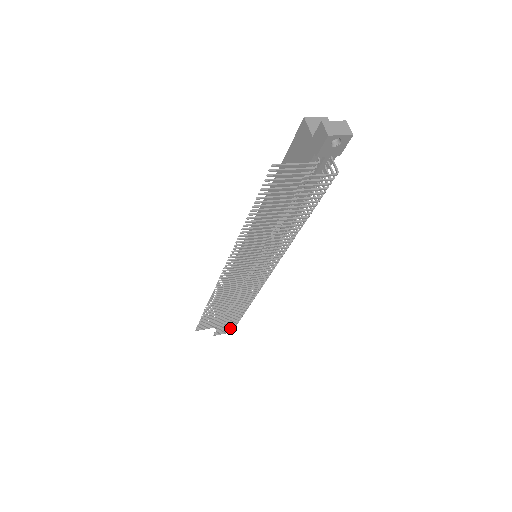
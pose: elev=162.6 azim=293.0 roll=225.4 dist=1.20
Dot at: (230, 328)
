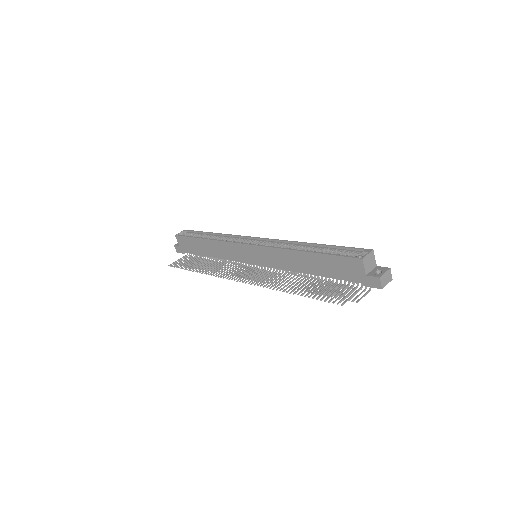
Dot at: (198, 261)
